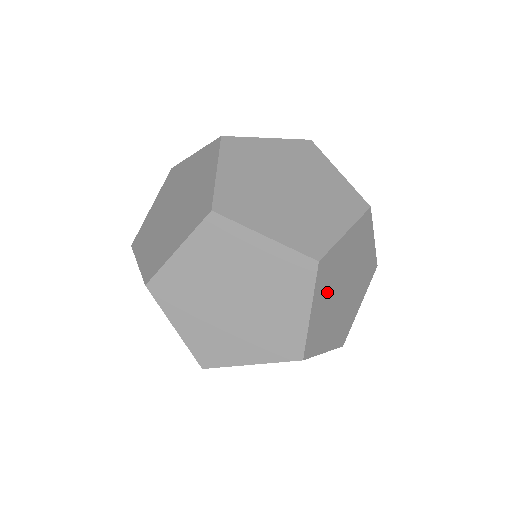
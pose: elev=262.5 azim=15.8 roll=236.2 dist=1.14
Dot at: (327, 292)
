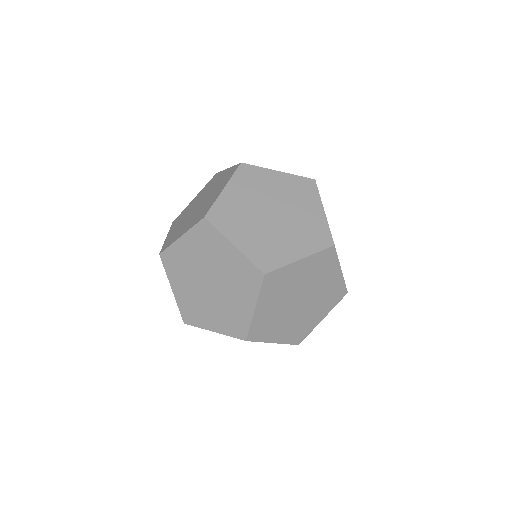
Dot at: occluded
